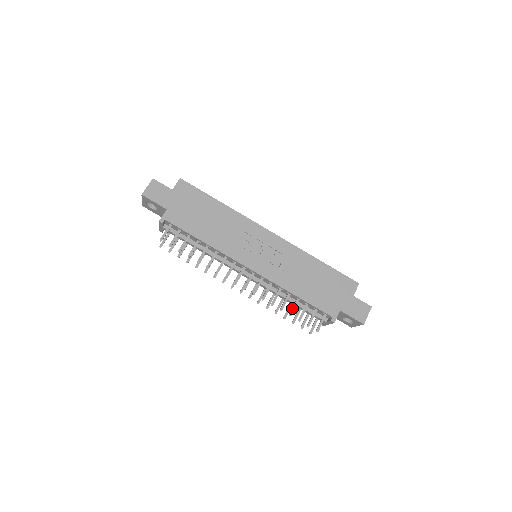
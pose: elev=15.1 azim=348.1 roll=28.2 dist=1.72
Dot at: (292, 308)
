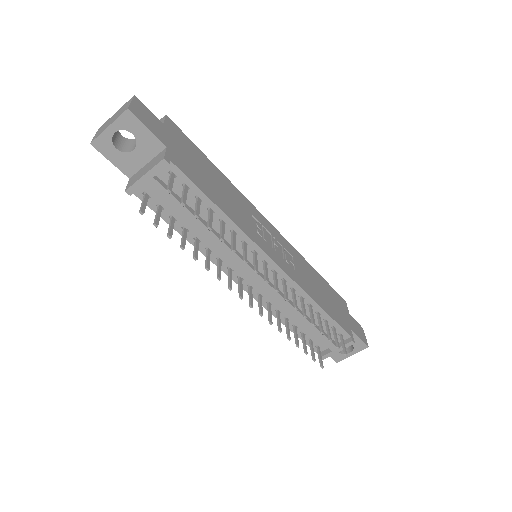
Dot at: (320, 323)
